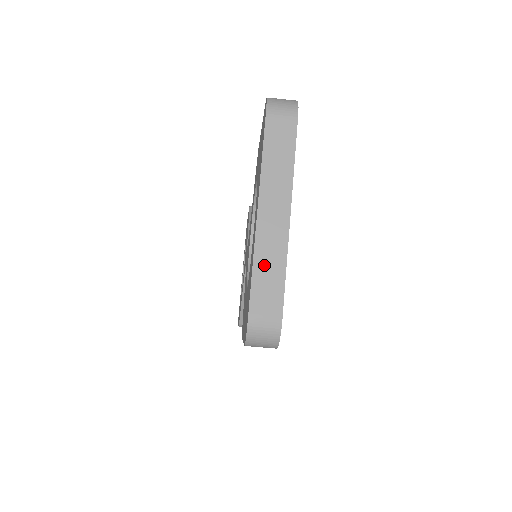
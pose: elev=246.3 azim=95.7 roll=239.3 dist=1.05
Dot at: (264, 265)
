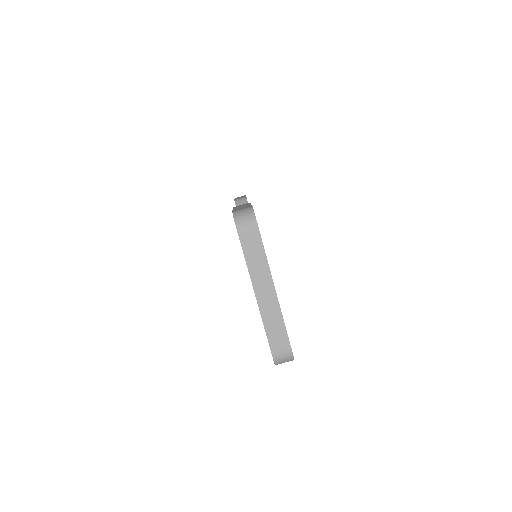
Dot at: (270, 324)
